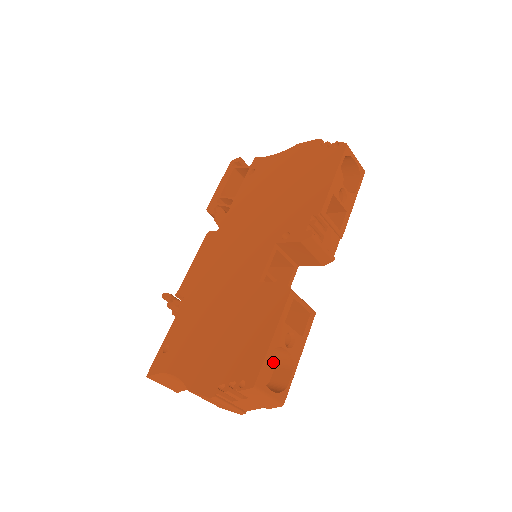
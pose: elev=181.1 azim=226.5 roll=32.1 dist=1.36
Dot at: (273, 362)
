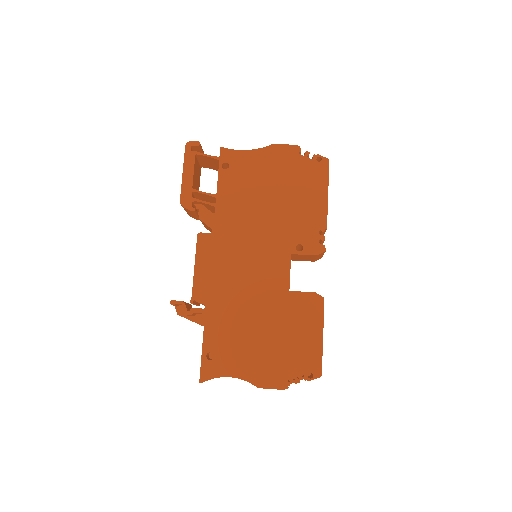
Dot at: occluded
